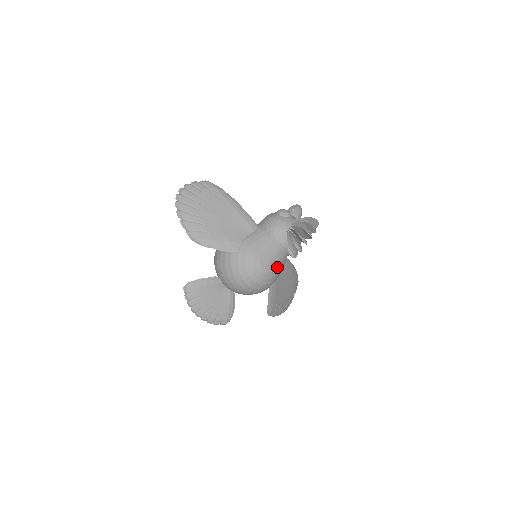
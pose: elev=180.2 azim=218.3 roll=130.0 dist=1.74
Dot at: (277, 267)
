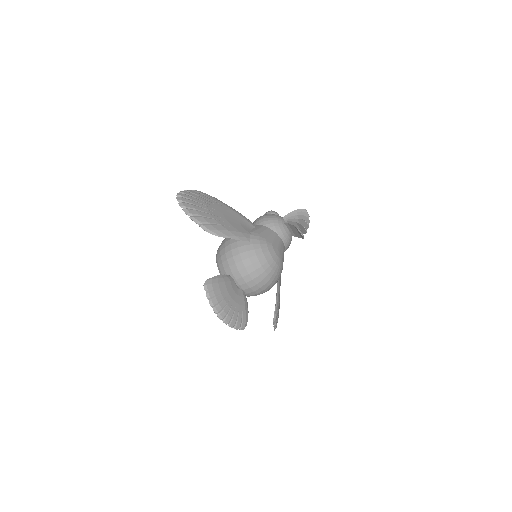
Dot at: (283, 257)
